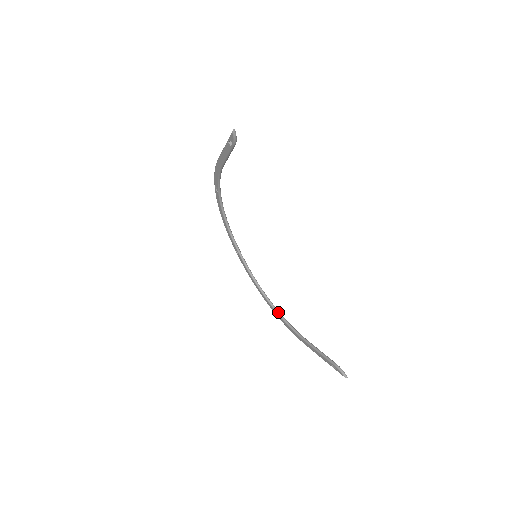
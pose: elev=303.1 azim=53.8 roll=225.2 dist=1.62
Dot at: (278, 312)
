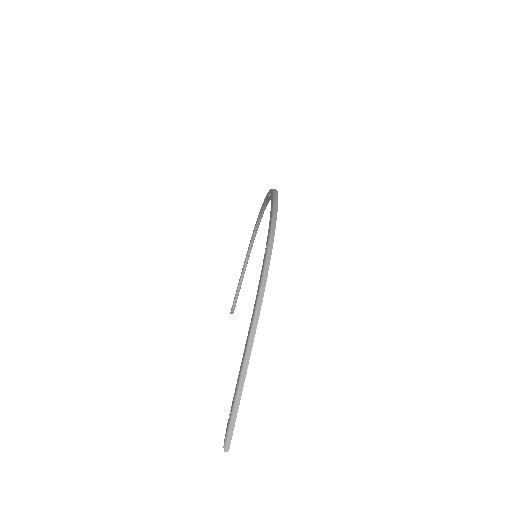
Dot at: (256, 230)
